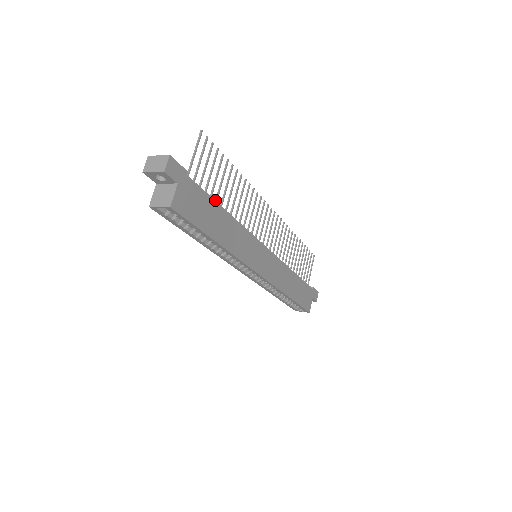
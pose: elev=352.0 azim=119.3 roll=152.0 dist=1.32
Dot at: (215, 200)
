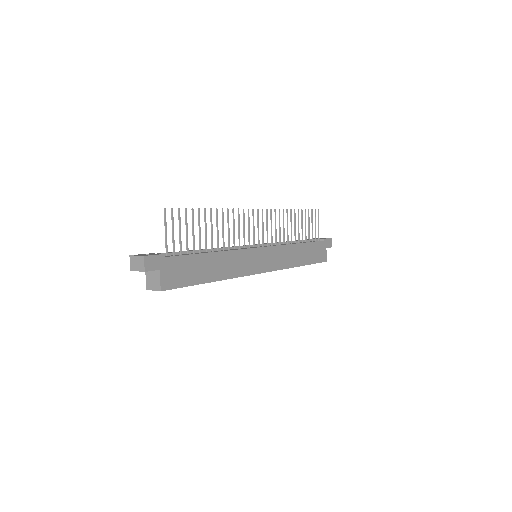
Dot at: (199, 249)
